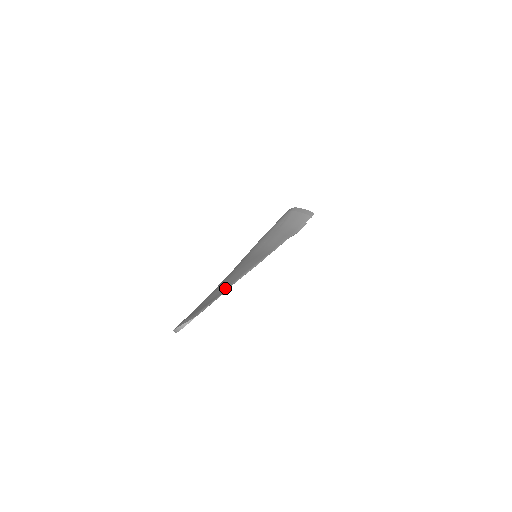
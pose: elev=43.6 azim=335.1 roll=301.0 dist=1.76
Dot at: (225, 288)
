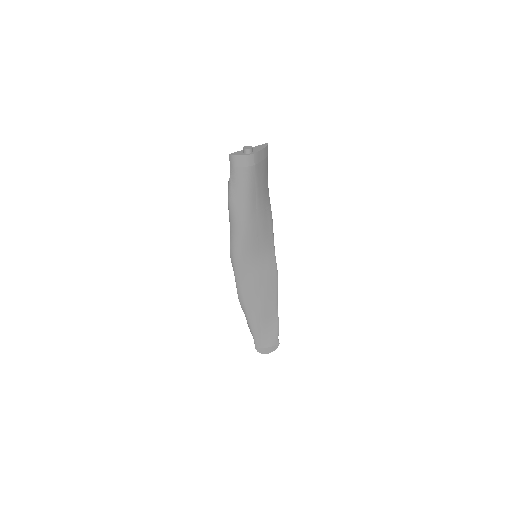
Dot at: (275, 313)
